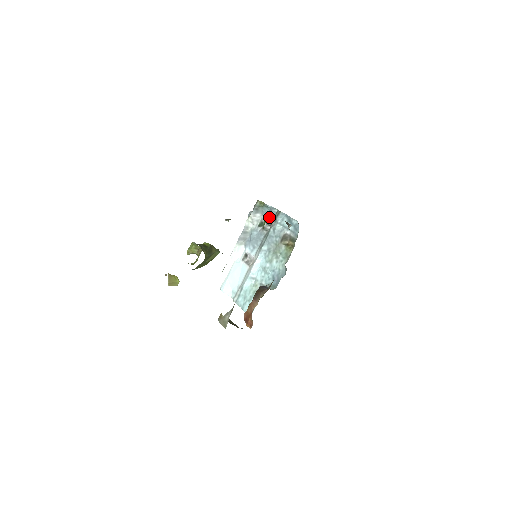
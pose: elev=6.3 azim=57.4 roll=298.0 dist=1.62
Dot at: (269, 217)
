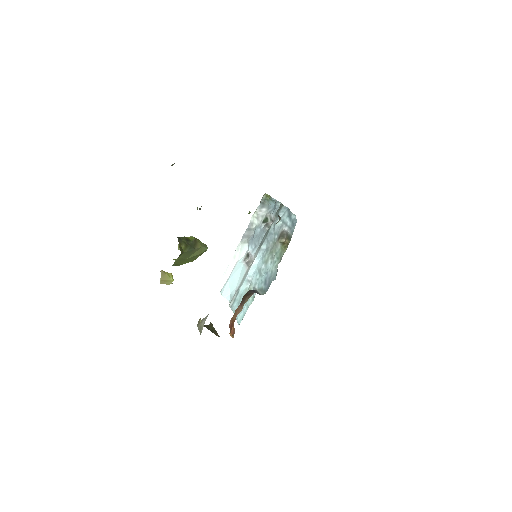
Dot at: (273, 212)
